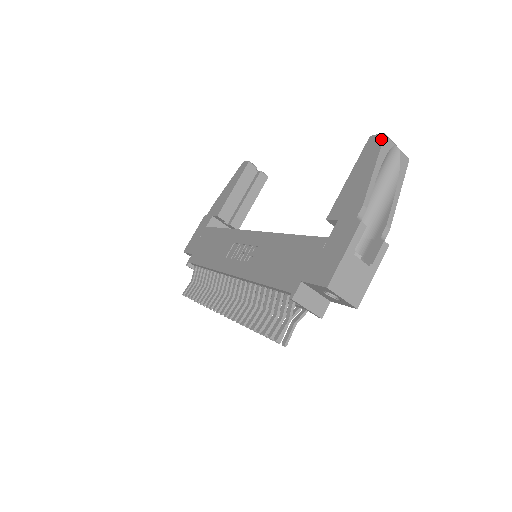
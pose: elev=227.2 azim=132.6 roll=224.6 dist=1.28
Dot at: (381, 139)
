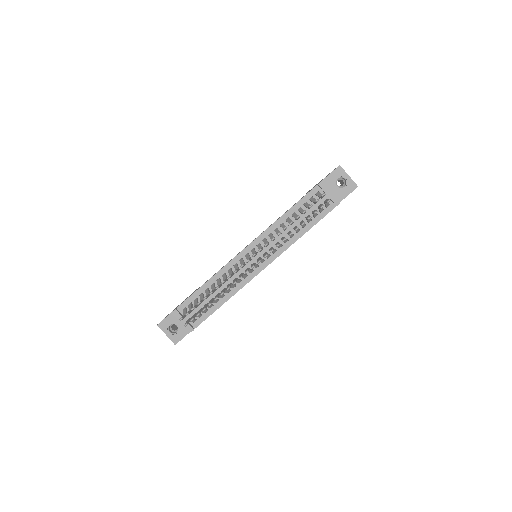
Dot at: occluded
